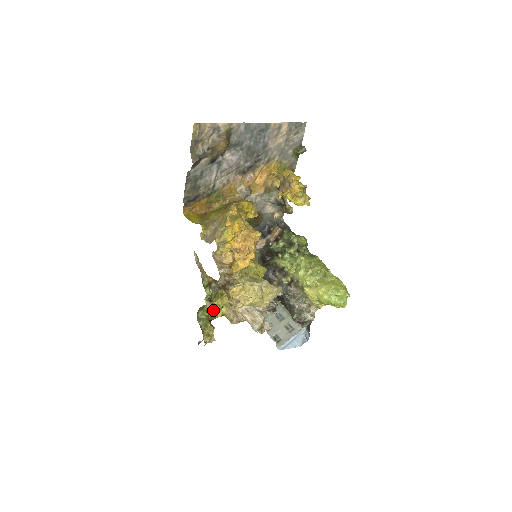
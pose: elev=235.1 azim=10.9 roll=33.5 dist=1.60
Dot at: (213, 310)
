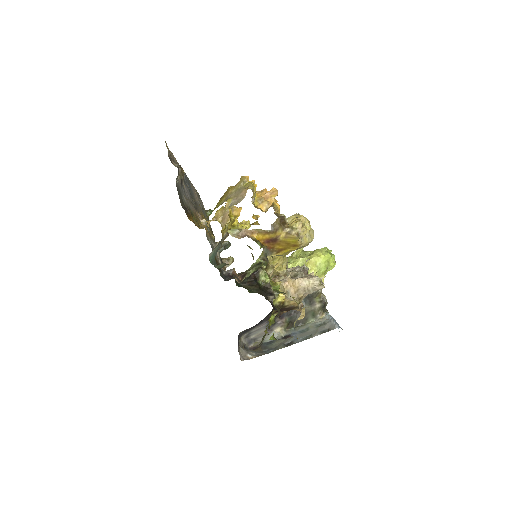
Dot at: occluded
